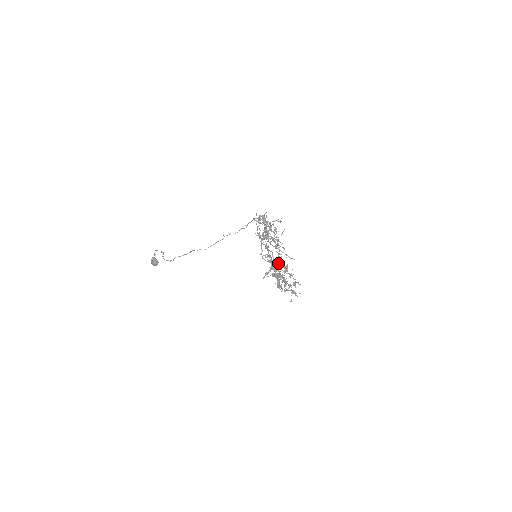
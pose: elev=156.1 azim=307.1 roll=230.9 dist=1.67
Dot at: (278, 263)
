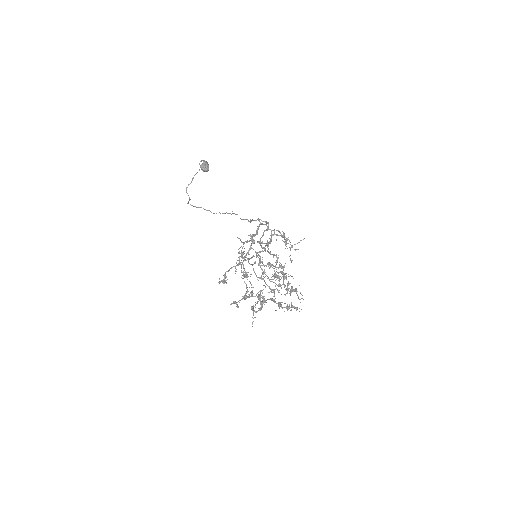
Dot at: occluded
